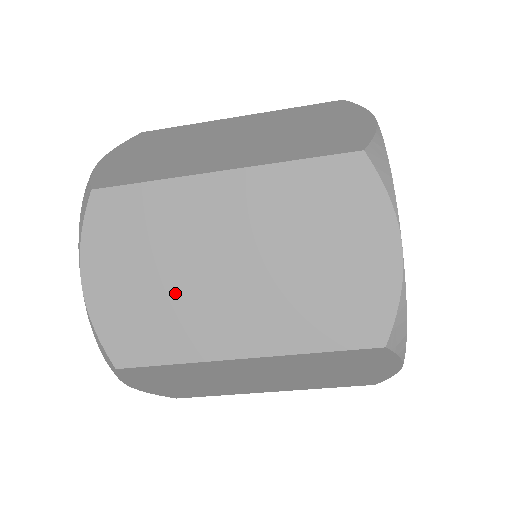
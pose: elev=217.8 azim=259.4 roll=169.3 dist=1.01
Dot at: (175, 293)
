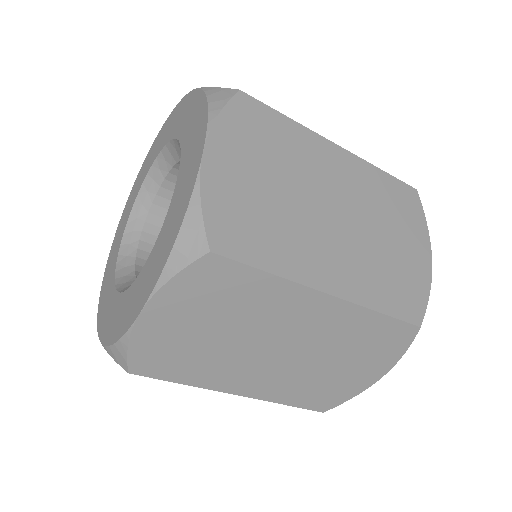
Dot at: (287, 210)
